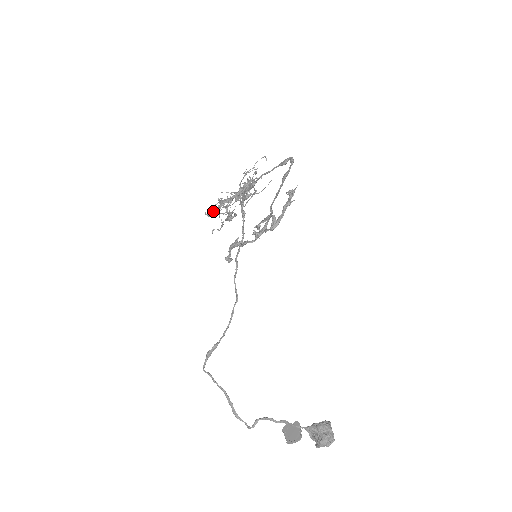
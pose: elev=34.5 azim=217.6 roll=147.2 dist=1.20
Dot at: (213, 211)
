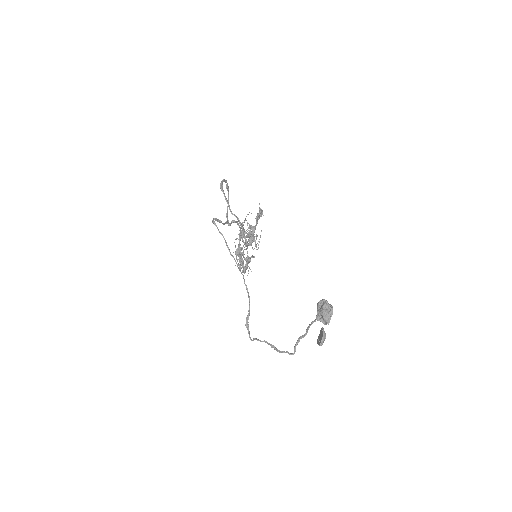
Dot at: occluded
